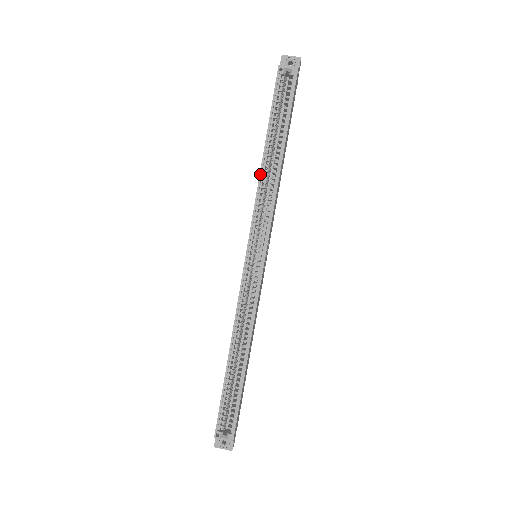
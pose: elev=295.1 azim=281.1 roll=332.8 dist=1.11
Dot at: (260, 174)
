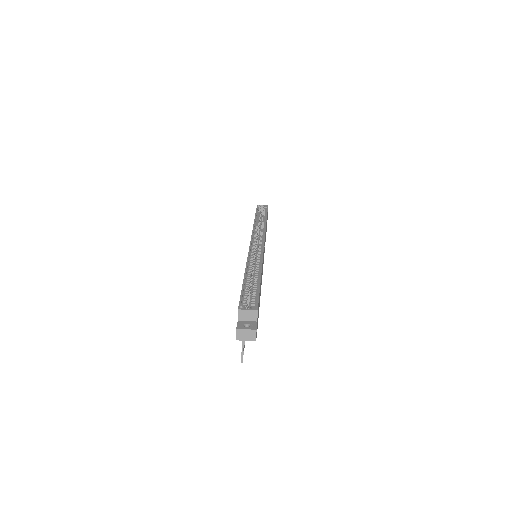
Dot at: (254, 224)
